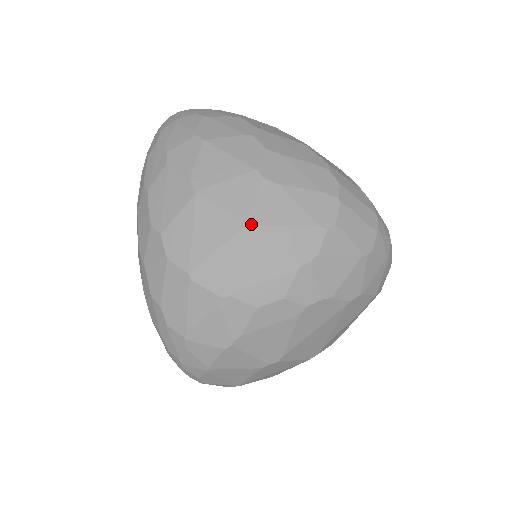
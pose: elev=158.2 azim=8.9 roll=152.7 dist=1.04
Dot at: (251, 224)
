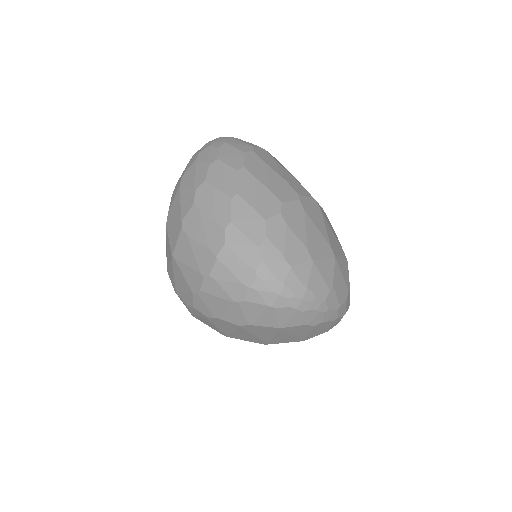
Dot at: (173, 257)
